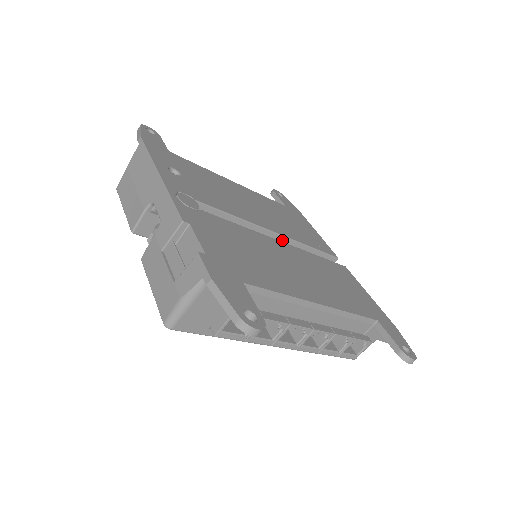
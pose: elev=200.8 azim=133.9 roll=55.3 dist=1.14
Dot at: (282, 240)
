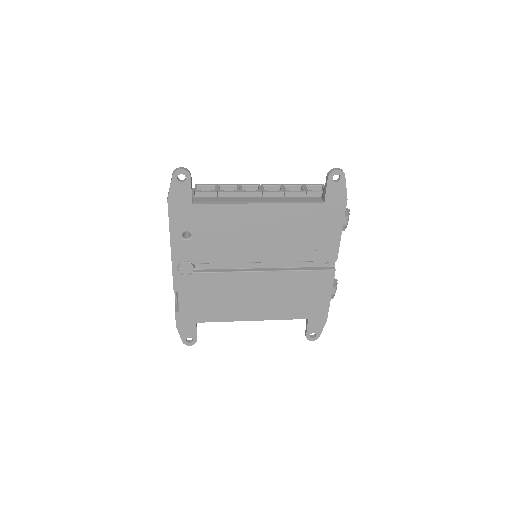
Dot at: (274, 260)
